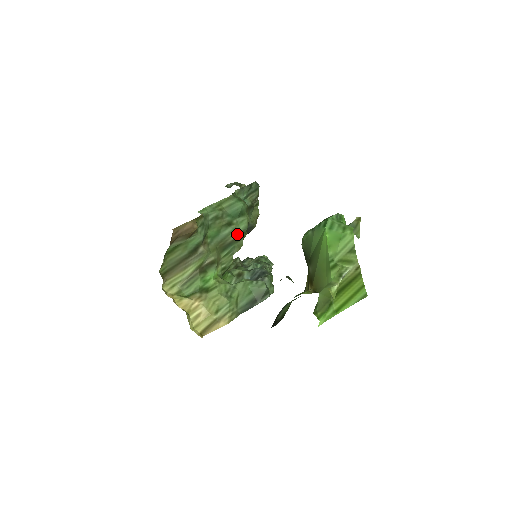
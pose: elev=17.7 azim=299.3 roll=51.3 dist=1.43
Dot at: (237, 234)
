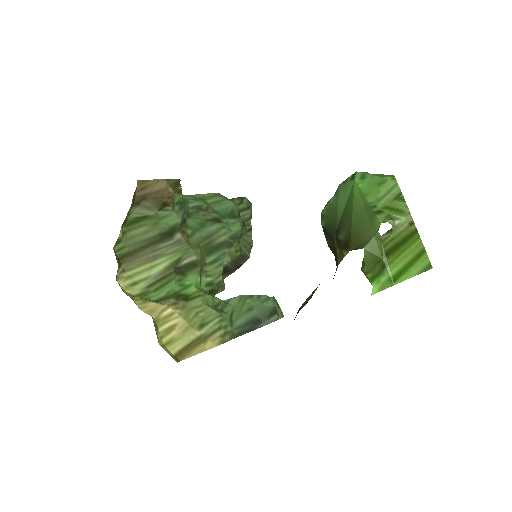
Dot at: (228, 236)
